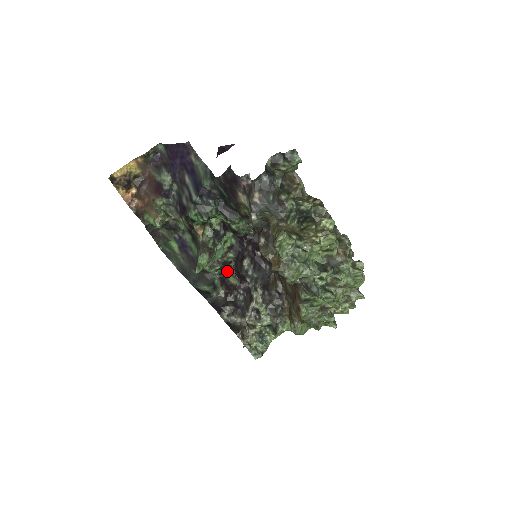
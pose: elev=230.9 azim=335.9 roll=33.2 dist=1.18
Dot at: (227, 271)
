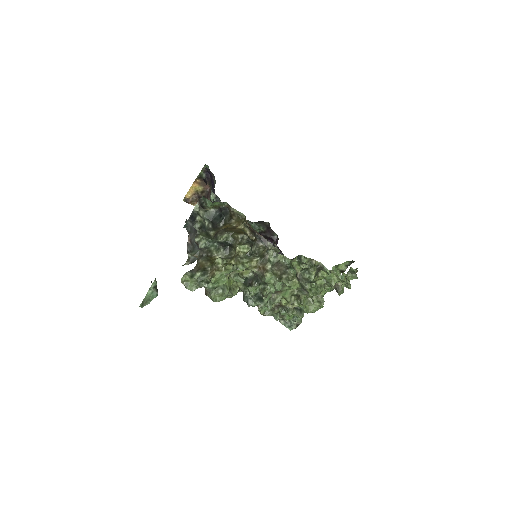
Dot at: occluded
